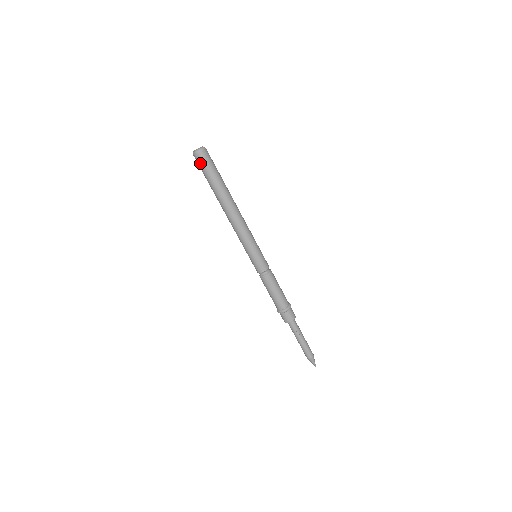
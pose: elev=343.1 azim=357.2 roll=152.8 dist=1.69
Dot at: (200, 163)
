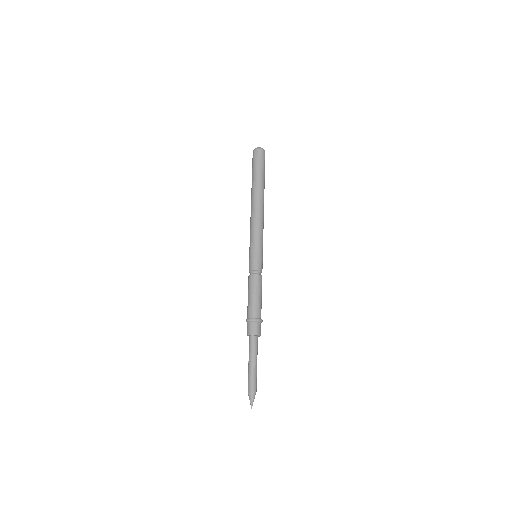
Dot at: (252, 159)
